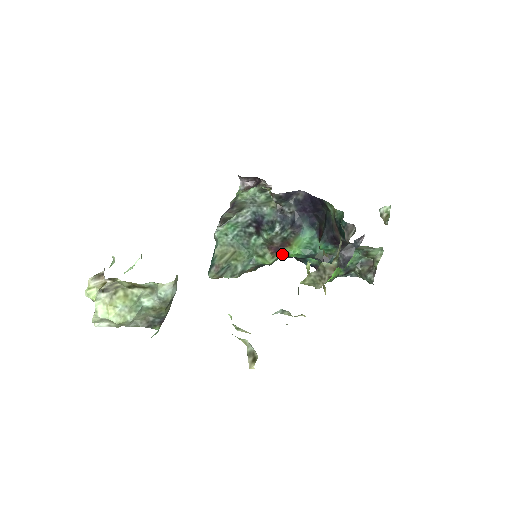
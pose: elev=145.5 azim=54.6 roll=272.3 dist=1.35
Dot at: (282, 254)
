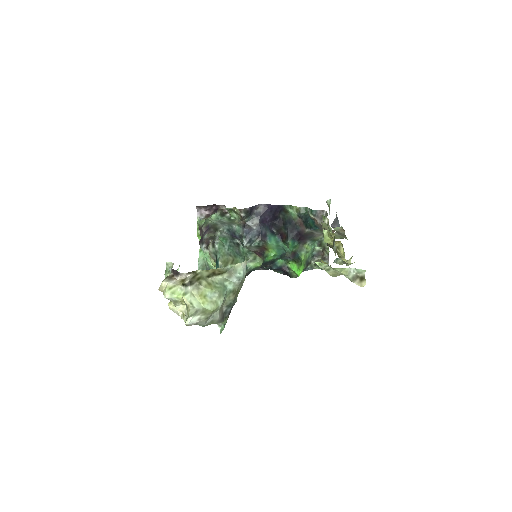
Dot at: (264, 257)
